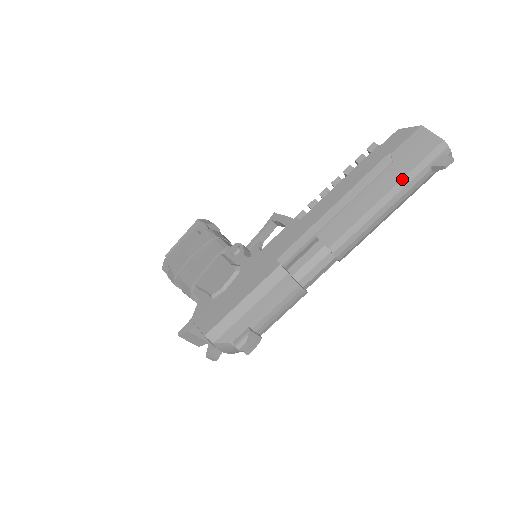
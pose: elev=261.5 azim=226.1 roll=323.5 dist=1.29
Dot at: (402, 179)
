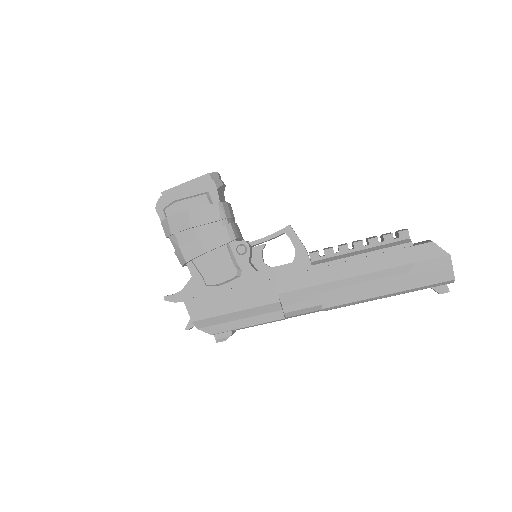
Dot at: (407, 290)
